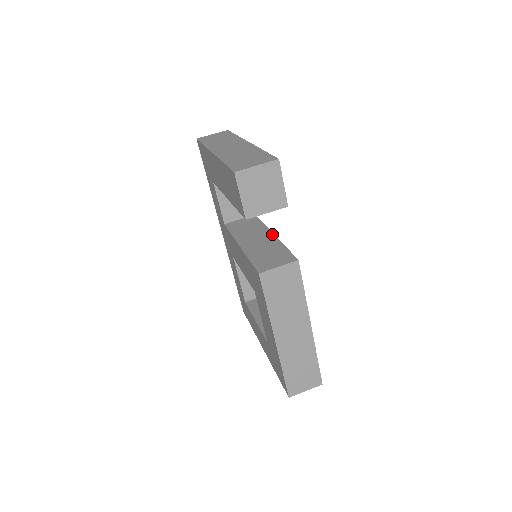
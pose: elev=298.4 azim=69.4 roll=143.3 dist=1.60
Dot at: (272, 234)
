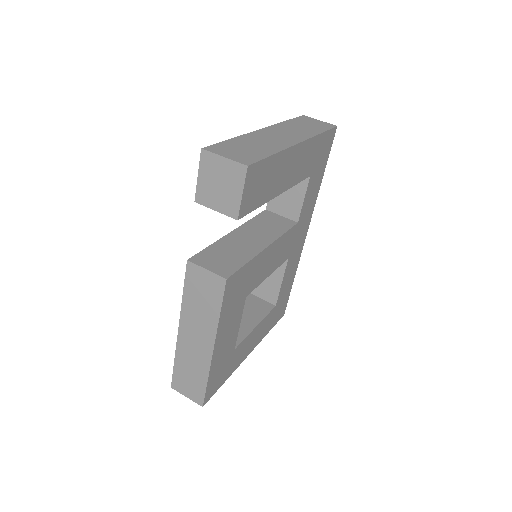
Dot at: (266, 245)
